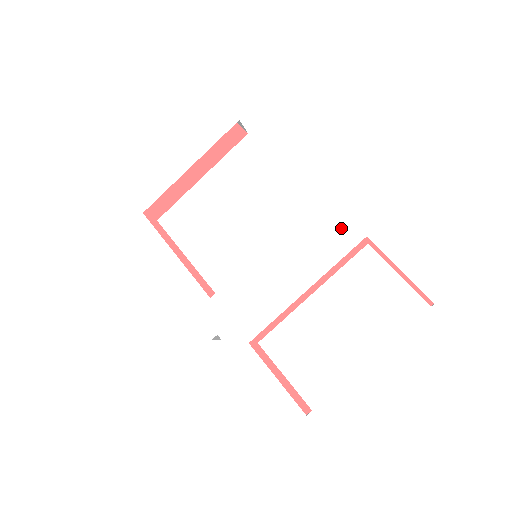
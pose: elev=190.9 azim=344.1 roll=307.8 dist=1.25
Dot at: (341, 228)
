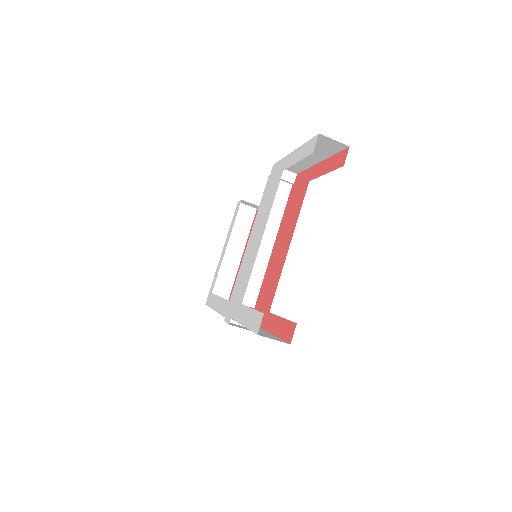
Dot at: (274, 184)
